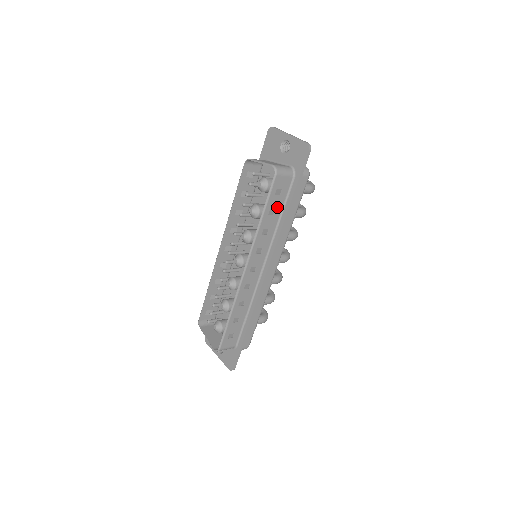
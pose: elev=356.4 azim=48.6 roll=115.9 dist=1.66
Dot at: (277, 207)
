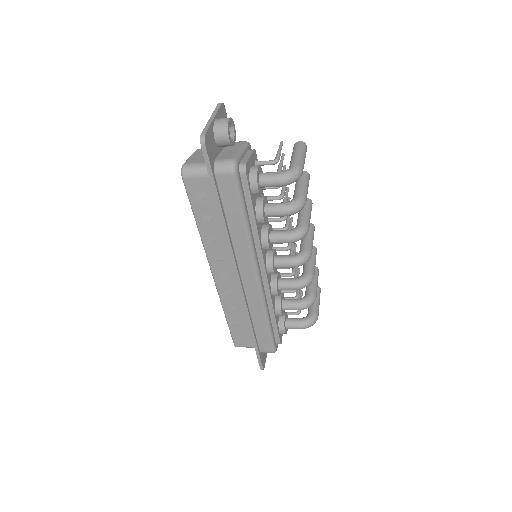
Dot at: (212, 212)
